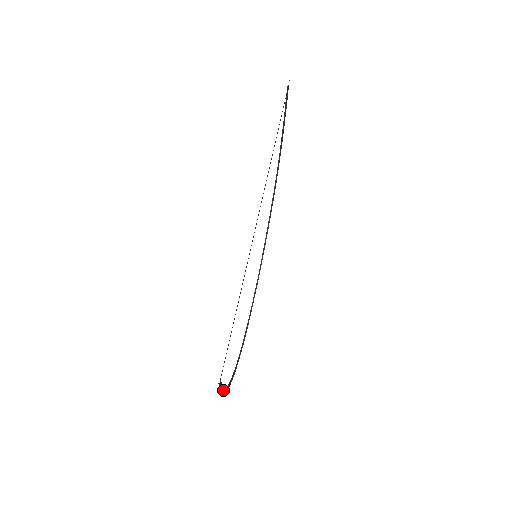
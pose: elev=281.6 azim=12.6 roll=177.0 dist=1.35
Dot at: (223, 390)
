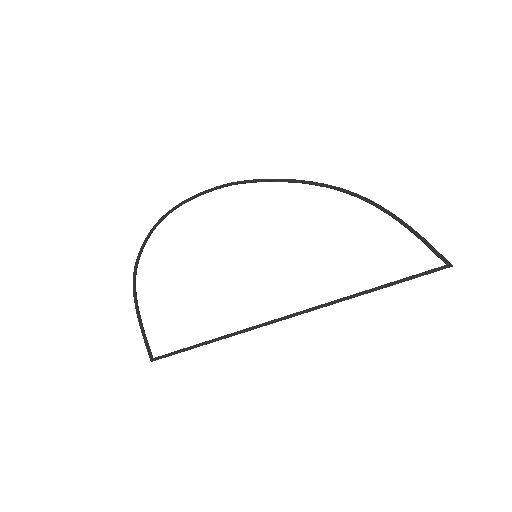
Dot at: (138, 317)
